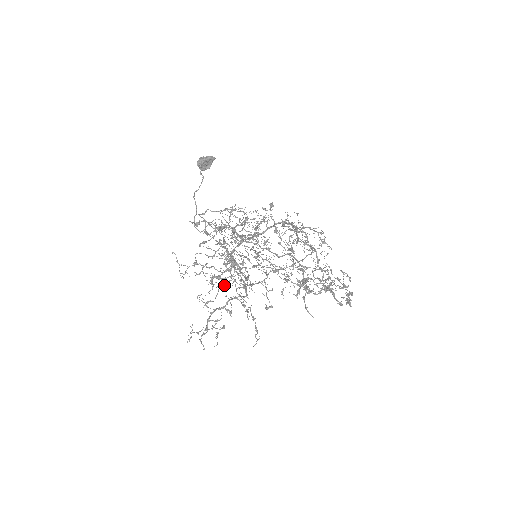
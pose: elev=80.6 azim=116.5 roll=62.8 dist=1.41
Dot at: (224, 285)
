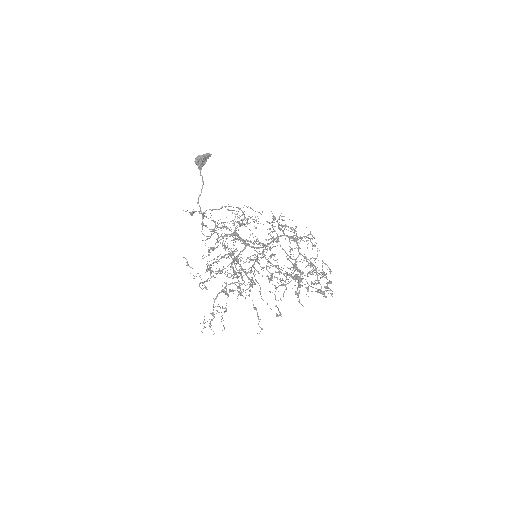
Dot at: occluded
